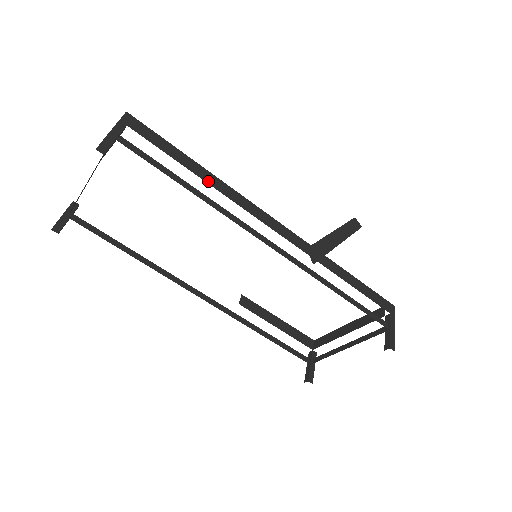
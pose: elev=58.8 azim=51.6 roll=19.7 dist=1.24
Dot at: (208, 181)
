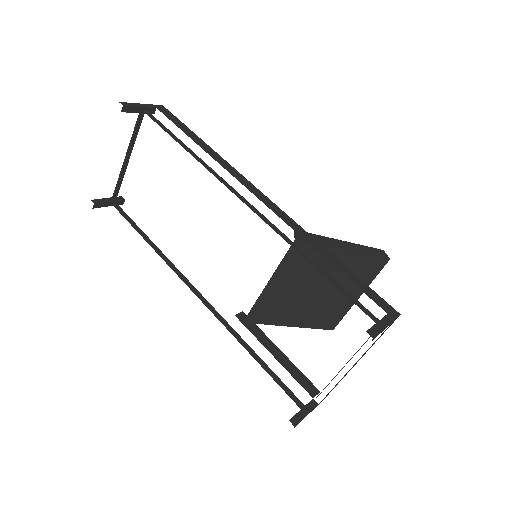
Dot at: (206, 151)
